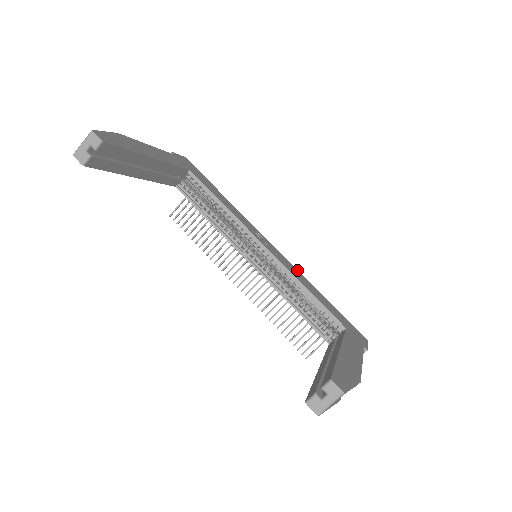
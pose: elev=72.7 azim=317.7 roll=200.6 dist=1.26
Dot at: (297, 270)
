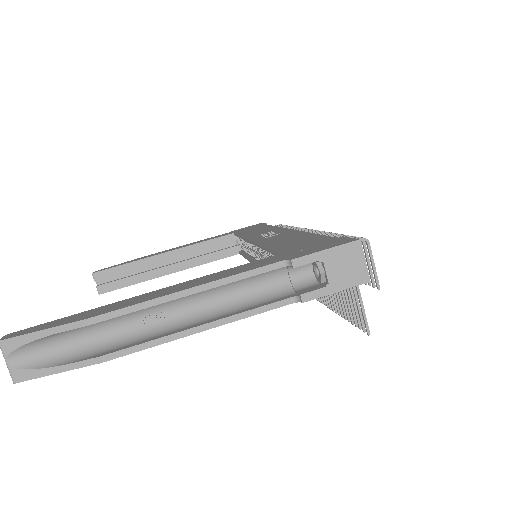
Dot at: (299, 232)
